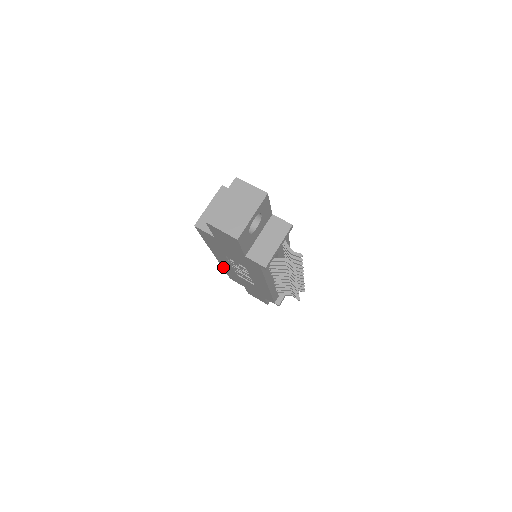
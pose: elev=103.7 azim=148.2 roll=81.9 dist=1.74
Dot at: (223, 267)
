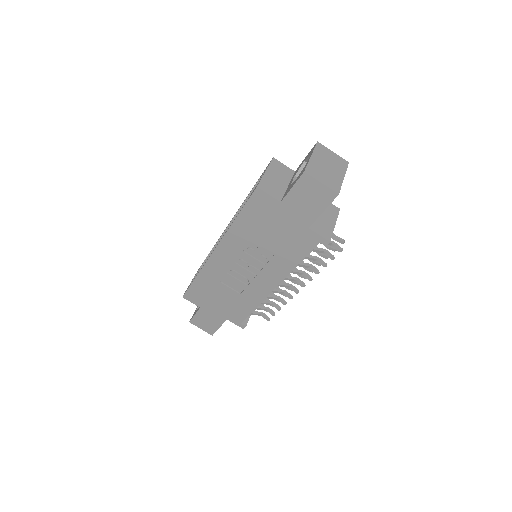
Dot at: (201, 272)
